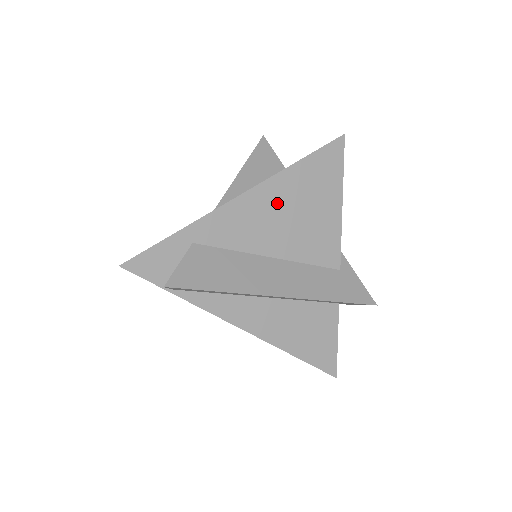
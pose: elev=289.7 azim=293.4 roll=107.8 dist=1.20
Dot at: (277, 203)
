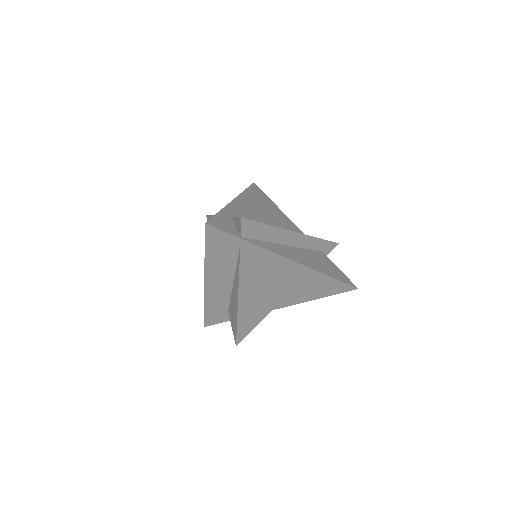
Dot at: (252, 205)
